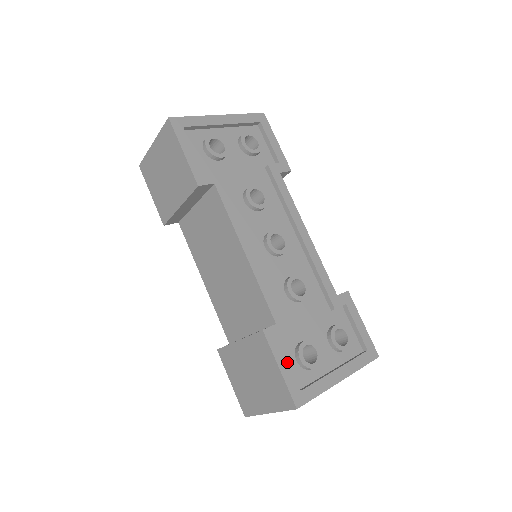
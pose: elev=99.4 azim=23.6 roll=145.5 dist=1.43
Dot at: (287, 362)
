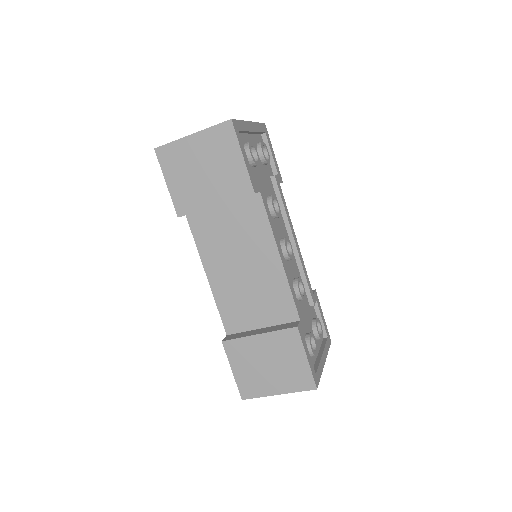
Dot at: (308, 352)
